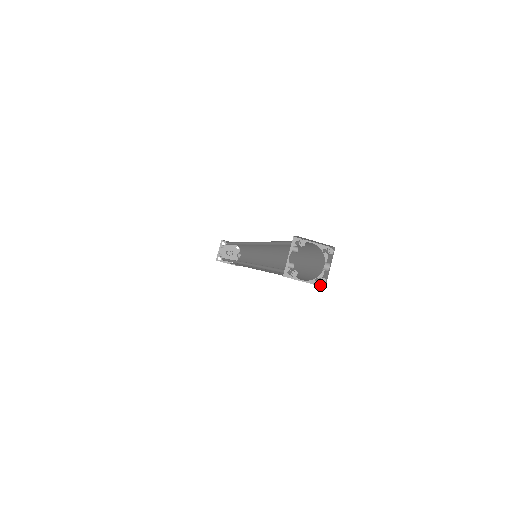
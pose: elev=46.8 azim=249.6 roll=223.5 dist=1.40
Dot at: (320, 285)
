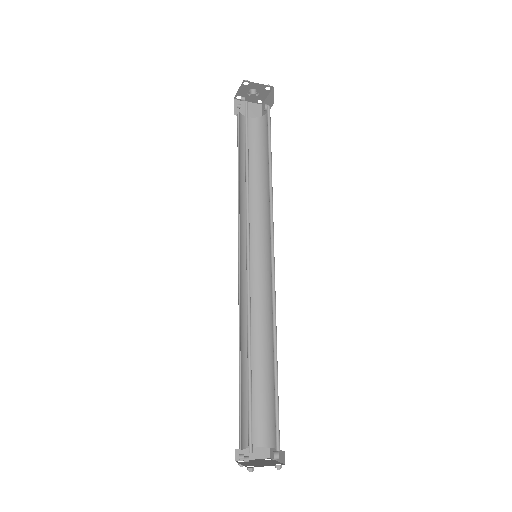
Dot at: occluded
